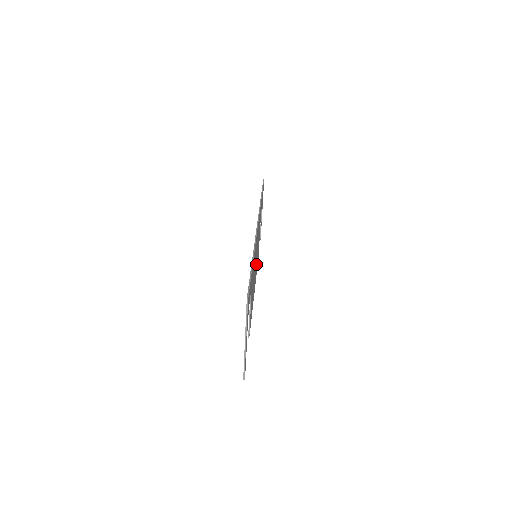
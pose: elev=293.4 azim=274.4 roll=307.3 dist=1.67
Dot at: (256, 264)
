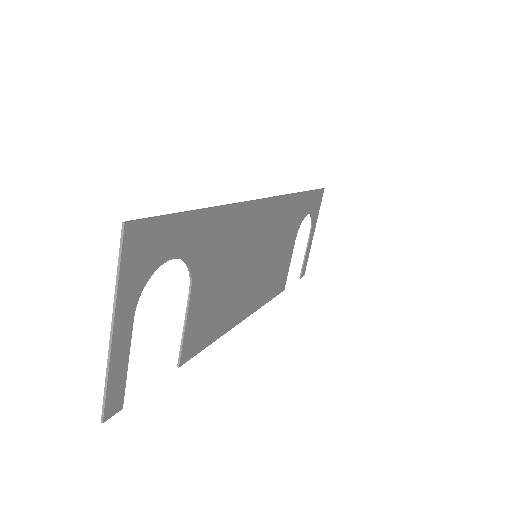
Dot at: (259, 277)
